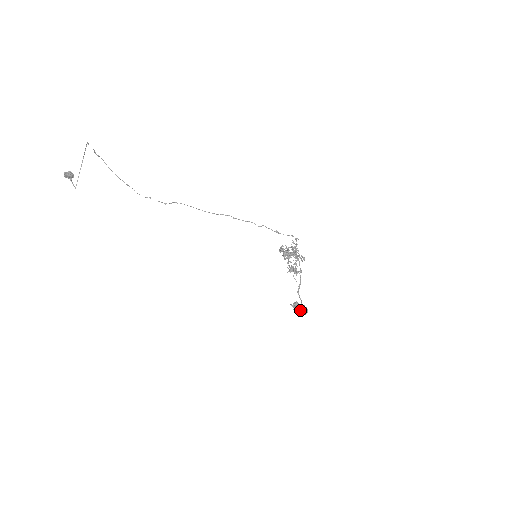
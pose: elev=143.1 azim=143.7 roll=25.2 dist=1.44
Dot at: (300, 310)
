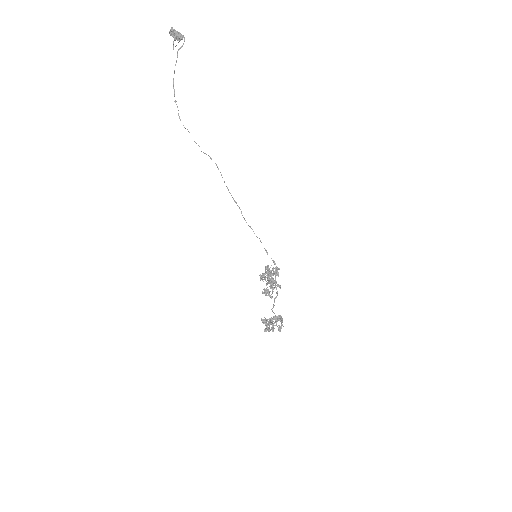
Dot at: (281, 324)
